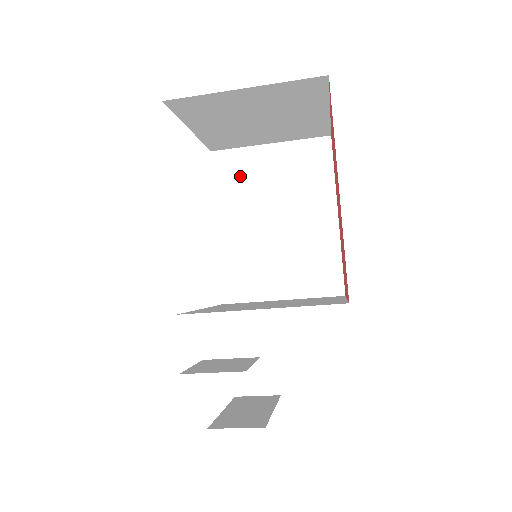
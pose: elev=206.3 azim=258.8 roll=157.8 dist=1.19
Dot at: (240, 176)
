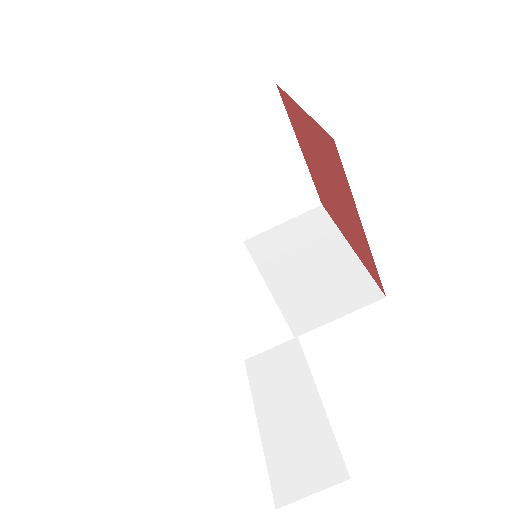
Dot at: occluded
